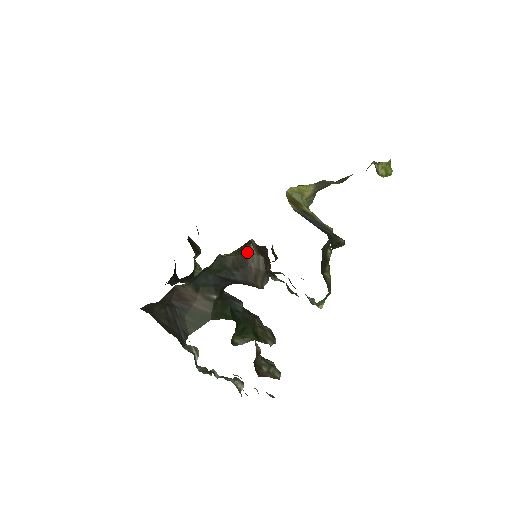
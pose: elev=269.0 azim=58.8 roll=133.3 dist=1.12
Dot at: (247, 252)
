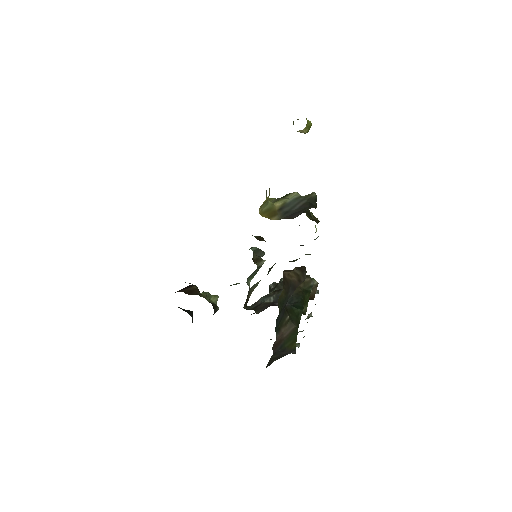
Dot at: (285, 278)
